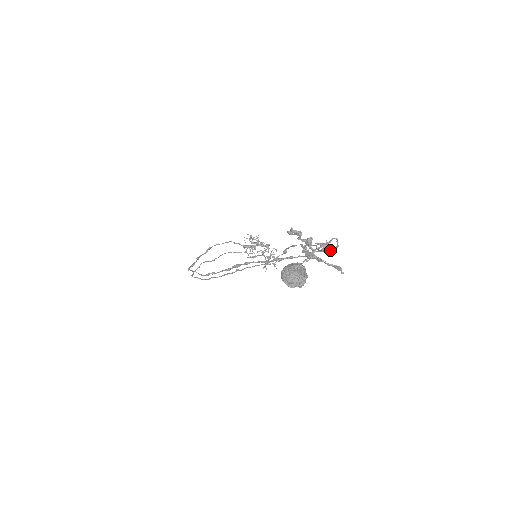
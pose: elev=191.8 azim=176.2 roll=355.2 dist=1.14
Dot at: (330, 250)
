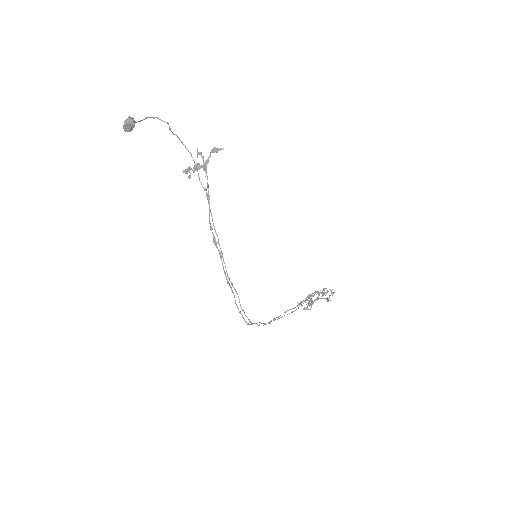
Dot at: (169, 129)
